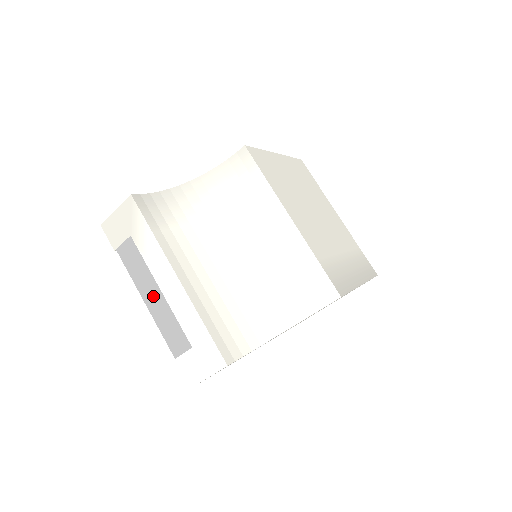
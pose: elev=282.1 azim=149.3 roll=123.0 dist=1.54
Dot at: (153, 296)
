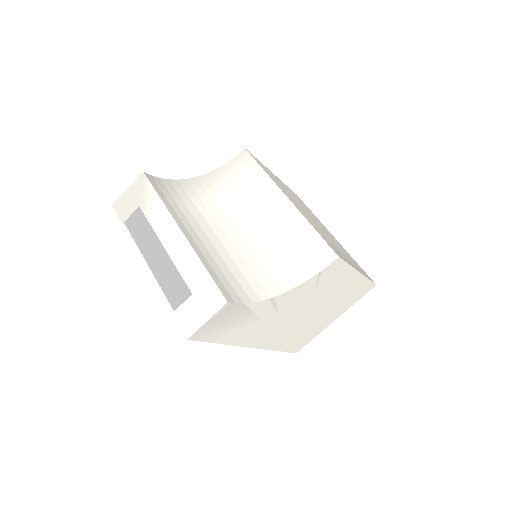
Dot at: (156, 255)
